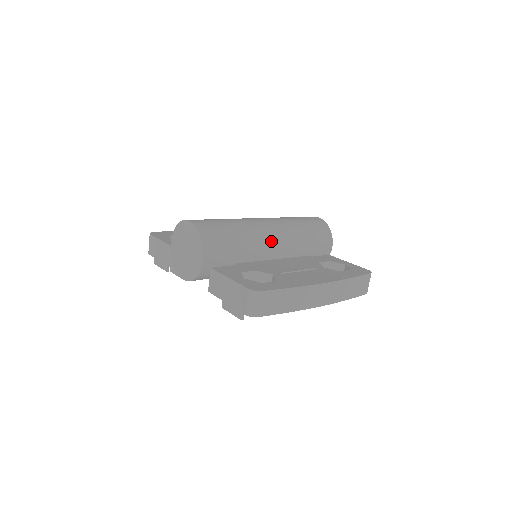
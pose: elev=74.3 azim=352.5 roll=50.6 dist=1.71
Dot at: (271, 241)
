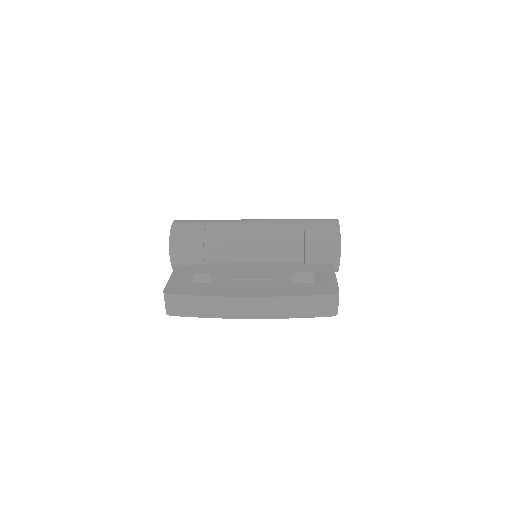
Dot at: (248, 245)
